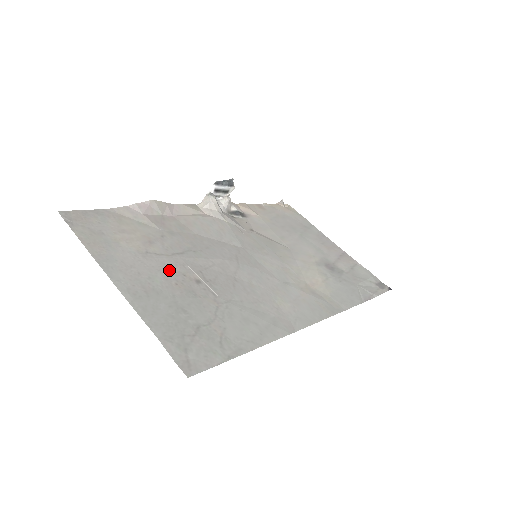
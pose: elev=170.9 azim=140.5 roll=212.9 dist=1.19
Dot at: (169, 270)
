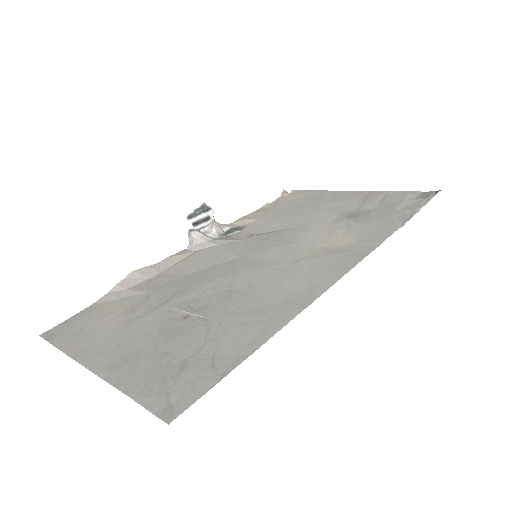
Dot at: (152, 324)
